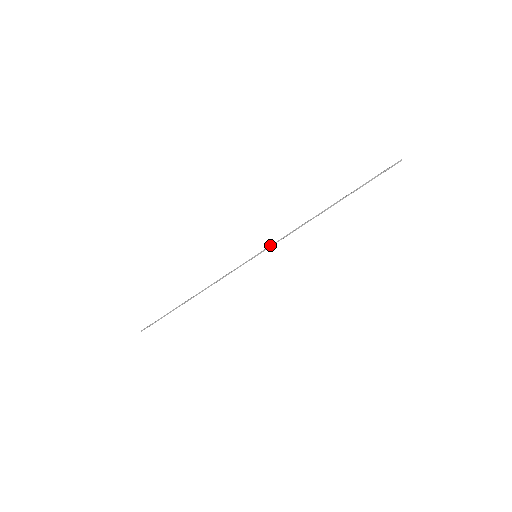
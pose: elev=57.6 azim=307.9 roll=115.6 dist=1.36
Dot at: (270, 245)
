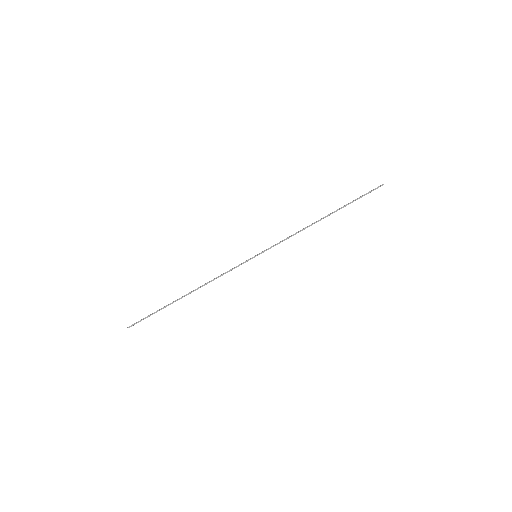
Dot at: (270, 248)
